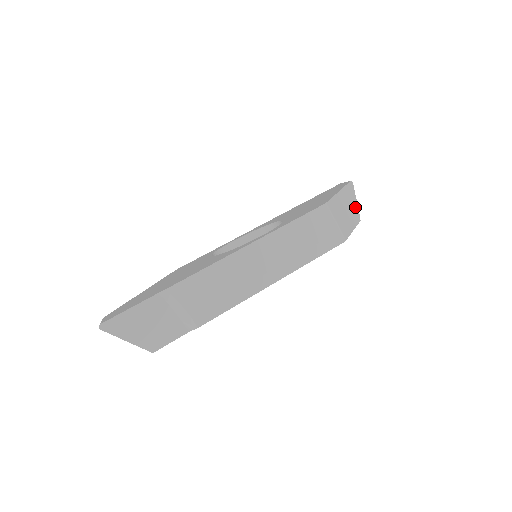
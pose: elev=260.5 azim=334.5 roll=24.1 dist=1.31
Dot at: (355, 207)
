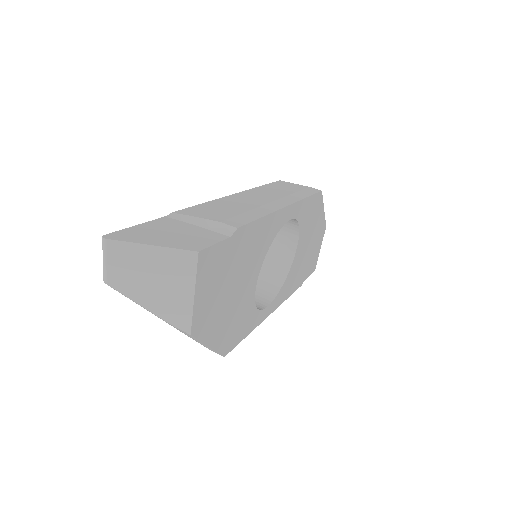
Dot at: occluded
